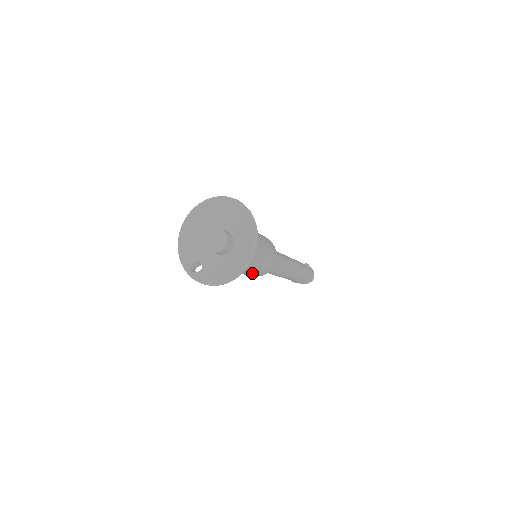
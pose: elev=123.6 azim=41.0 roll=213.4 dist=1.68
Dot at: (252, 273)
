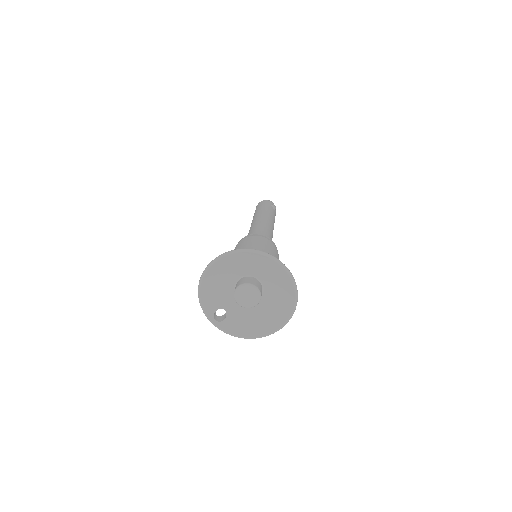
Dot at: occluded
